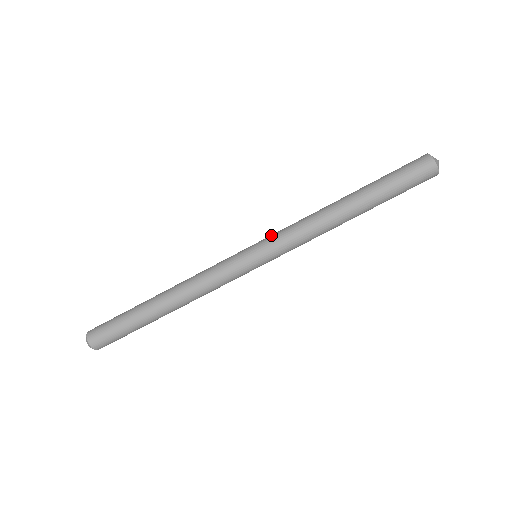
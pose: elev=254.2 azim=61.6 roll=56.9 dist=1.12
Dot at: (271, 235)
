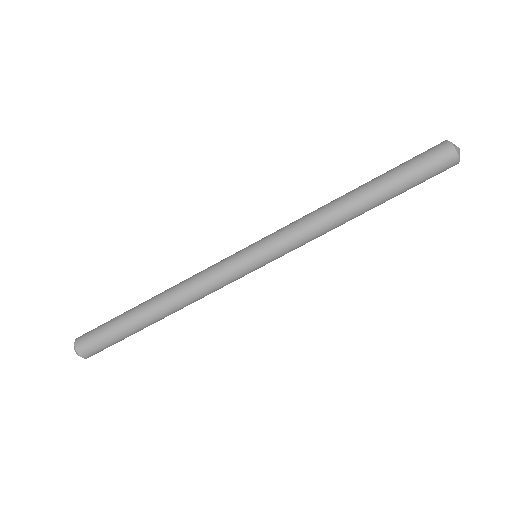
Dot at: (274, 239)
